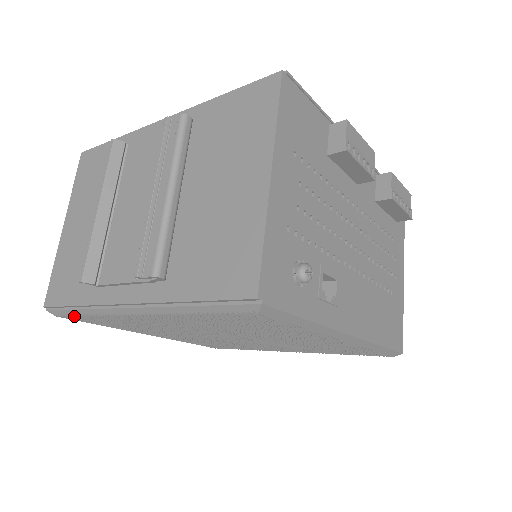
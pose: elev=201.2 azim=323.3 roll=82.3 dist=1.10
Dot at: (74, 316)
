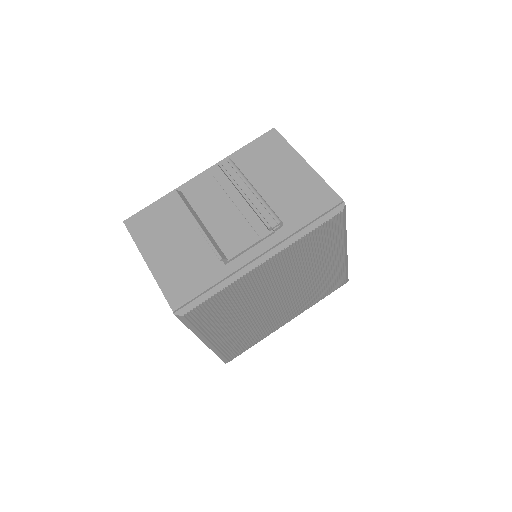
Dot at: (202, 304)
